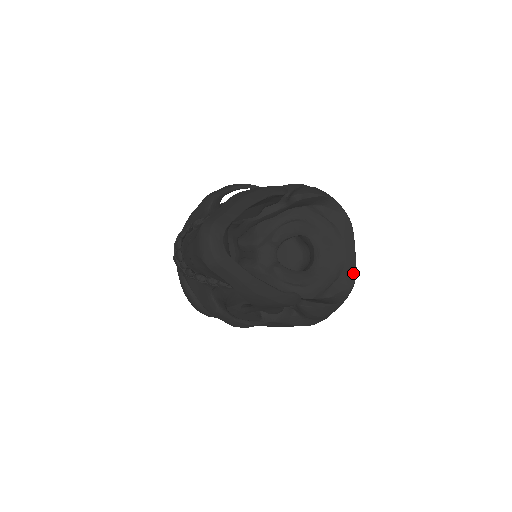
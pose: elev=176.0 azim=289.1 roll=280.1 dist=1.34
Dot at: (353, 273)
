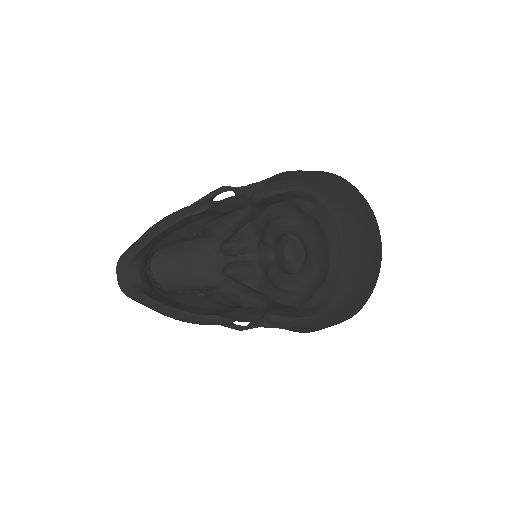
Dot at: (339, 278)
